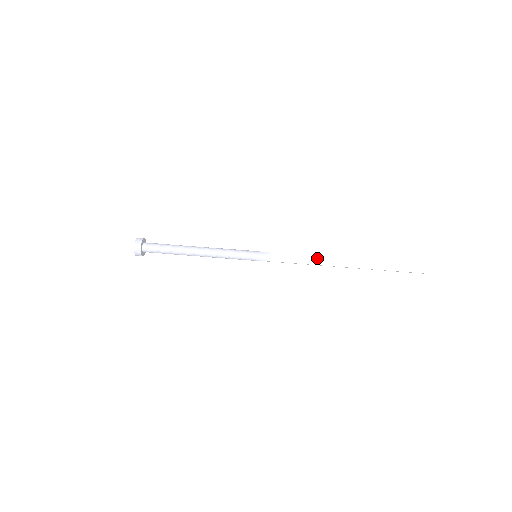
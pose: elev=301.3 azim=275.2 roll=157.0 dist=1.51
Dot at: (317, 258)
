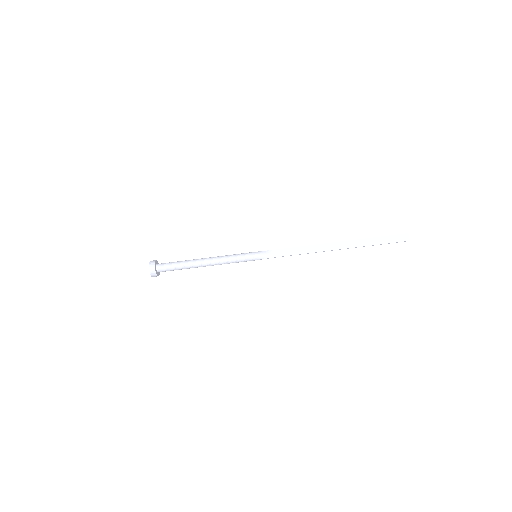
Dot at: (309, 247)
